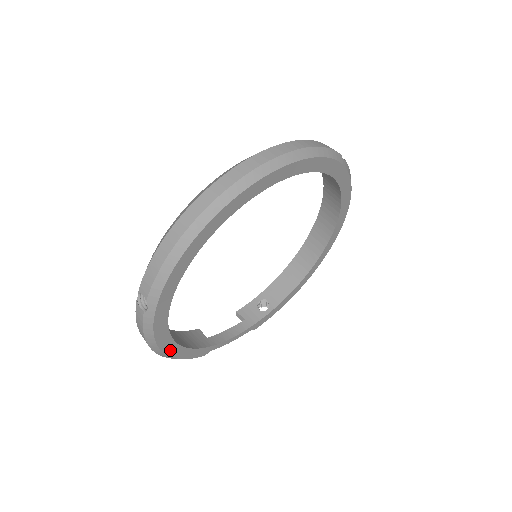
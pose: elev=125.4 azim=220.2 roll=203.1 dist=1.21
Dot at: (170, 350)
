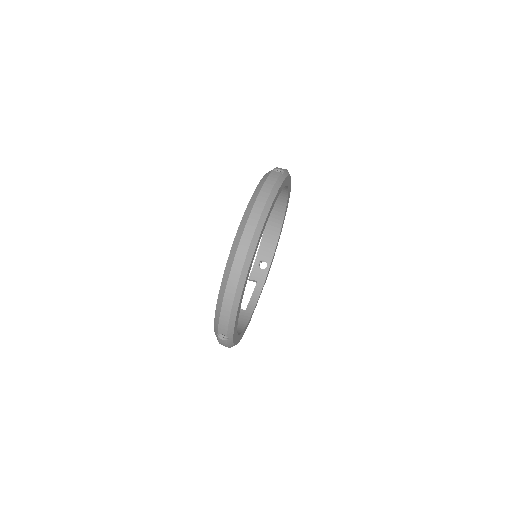
Dot at: (239, 339)
